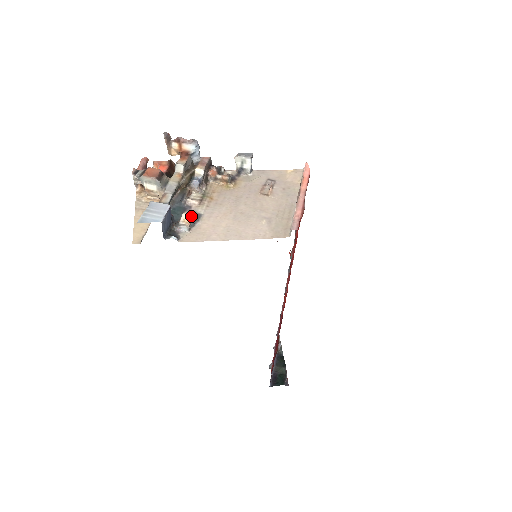
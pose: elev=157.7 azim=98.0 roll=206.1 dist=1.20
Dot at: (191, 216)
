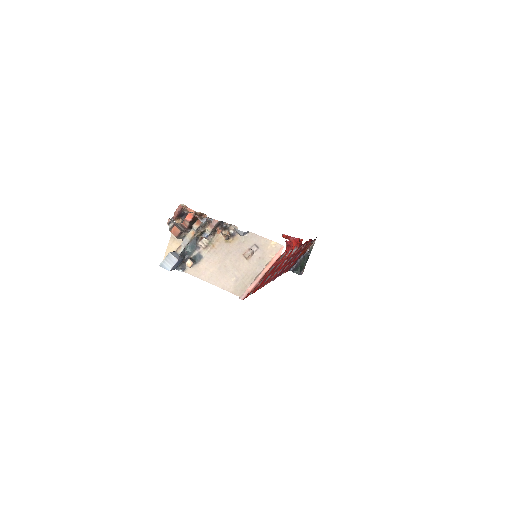
Dot at: (192, 263)
